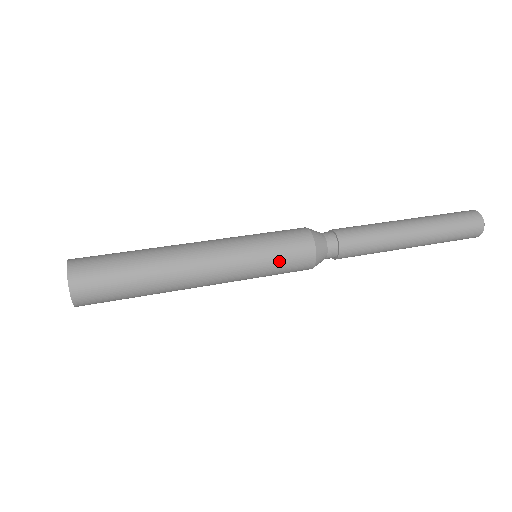
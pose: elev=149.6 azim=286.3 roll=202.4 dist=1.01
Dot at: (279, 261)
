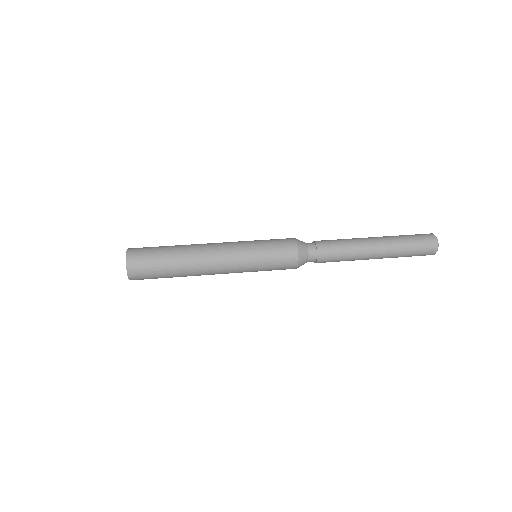
Dot at: (270, 261)
